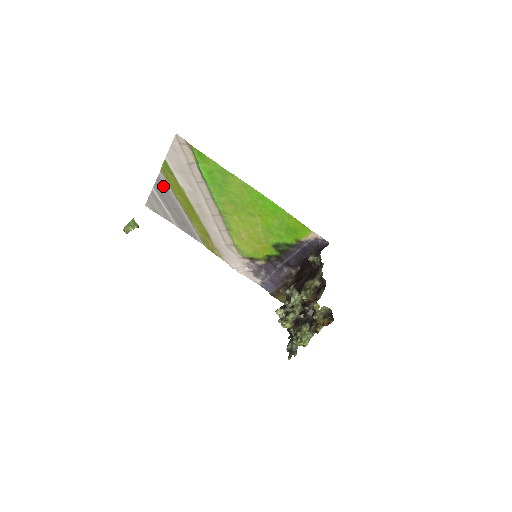
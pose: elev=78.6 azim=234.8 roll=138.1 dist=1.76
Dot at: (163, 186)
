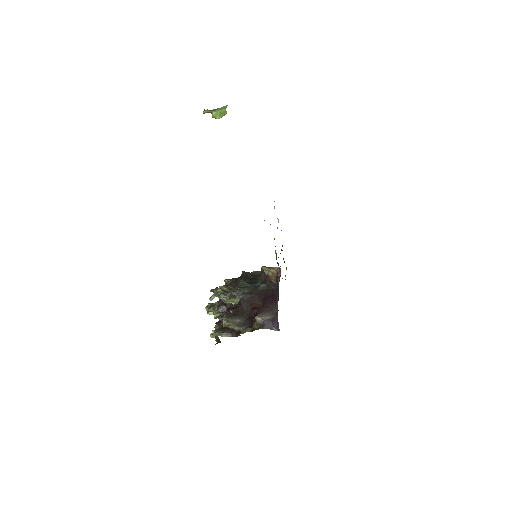
Dot at: occluded
